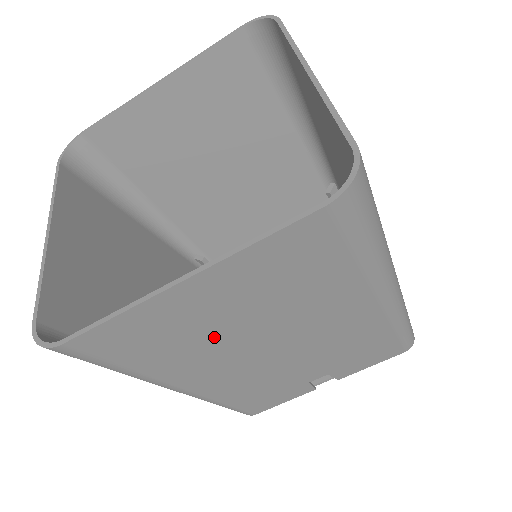
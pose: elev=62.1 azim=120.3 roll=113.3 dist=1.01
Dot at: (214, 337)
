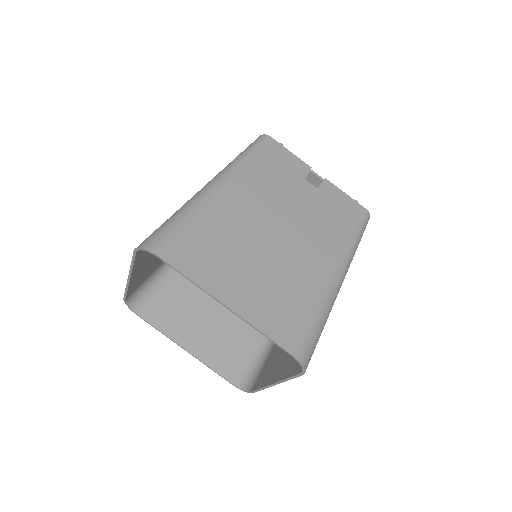
Dot at: occluded
